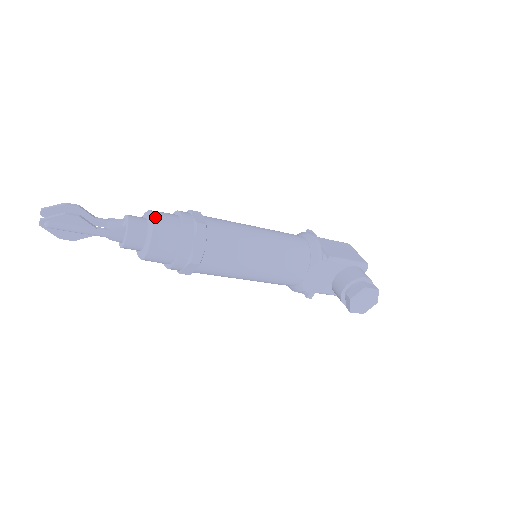
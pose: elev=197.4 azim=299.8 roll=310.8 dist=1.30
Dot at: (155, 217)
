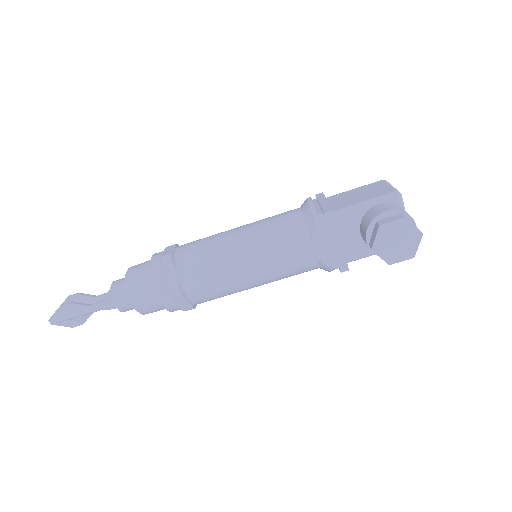
Dot at: (128, 272)
